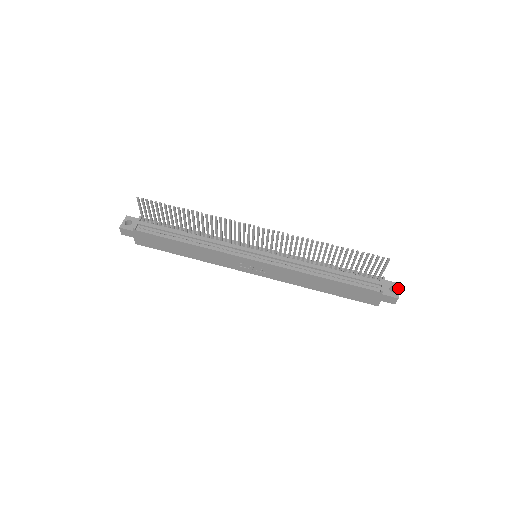
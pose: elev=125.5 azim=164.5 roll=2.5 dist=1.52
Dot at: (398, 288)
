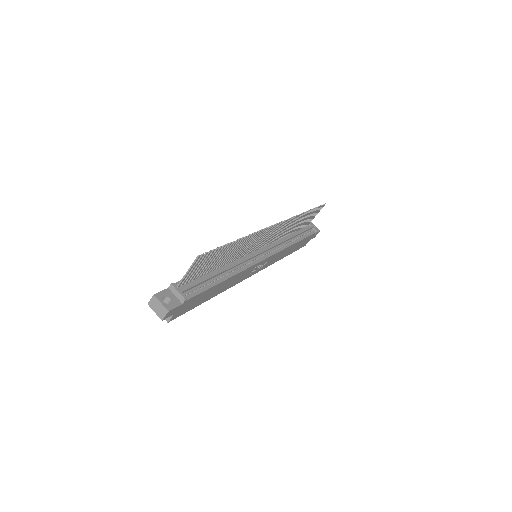
Dot at: (314, 225)
